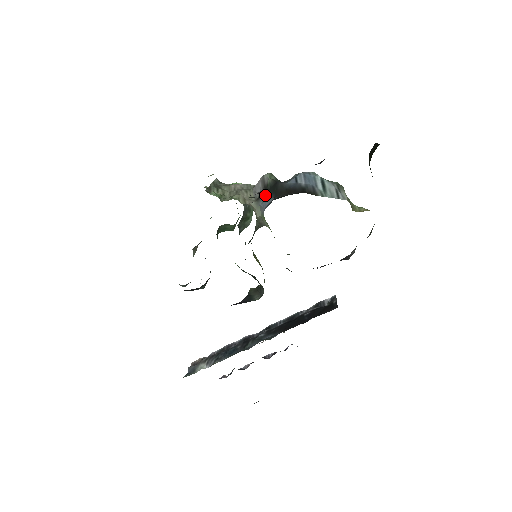
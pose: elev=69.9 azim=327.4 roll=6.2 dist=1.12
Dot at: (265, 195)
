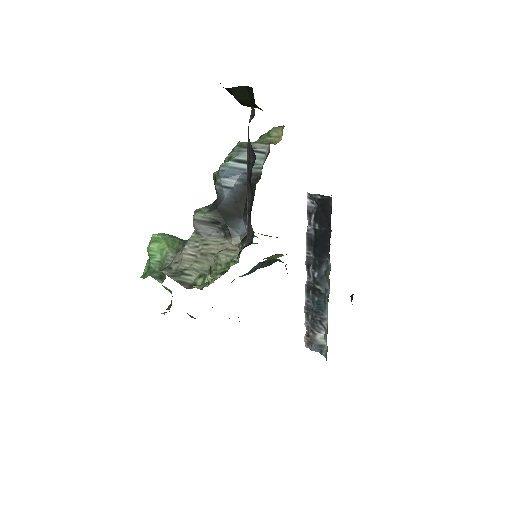
Dot at: (230, 226)
